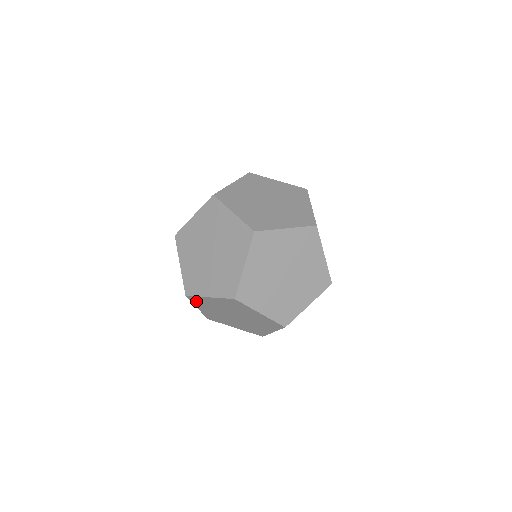
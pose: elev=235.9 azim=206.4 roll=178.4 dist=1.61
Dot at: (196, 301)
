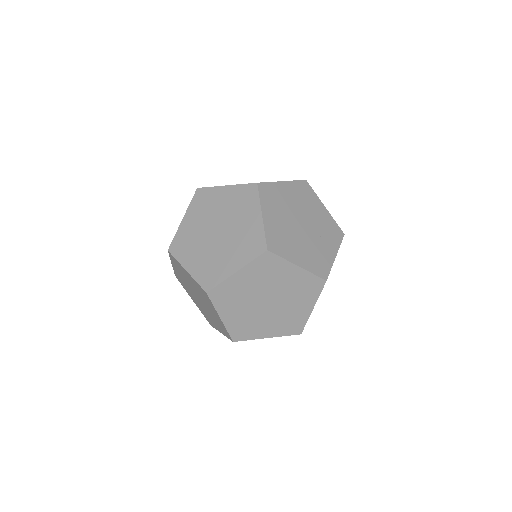
Dot at: (174, 261)
